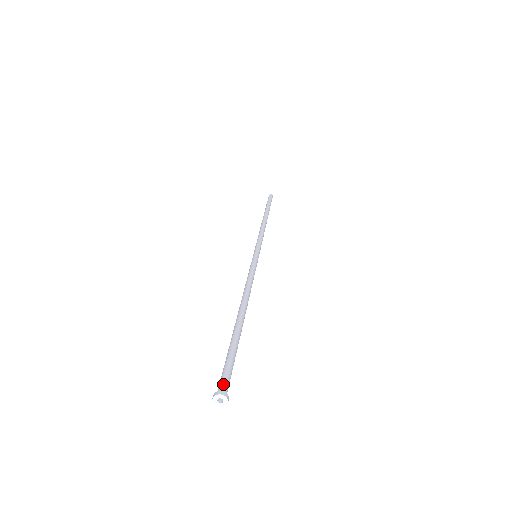
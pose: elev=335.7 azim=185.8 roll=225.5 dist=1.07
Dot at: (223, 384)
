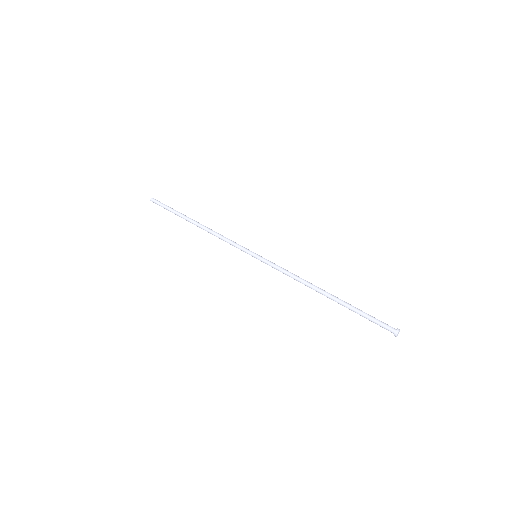
Dot at: (389, 329)
